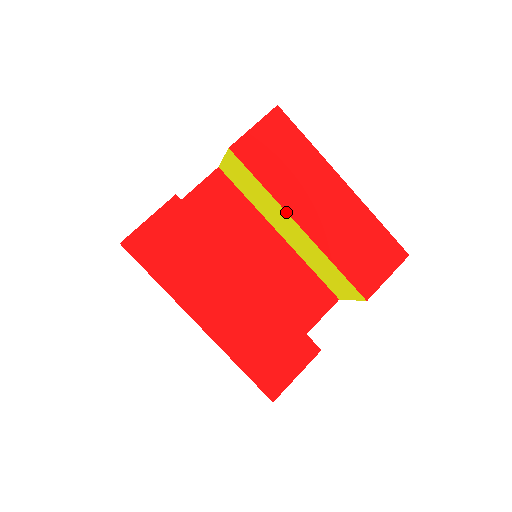
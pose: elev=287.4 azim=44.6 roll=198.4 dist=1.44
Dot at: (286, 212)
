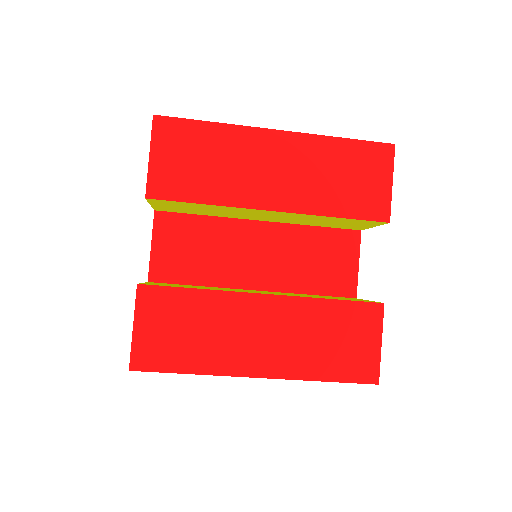
Dot at: (248, 209)
